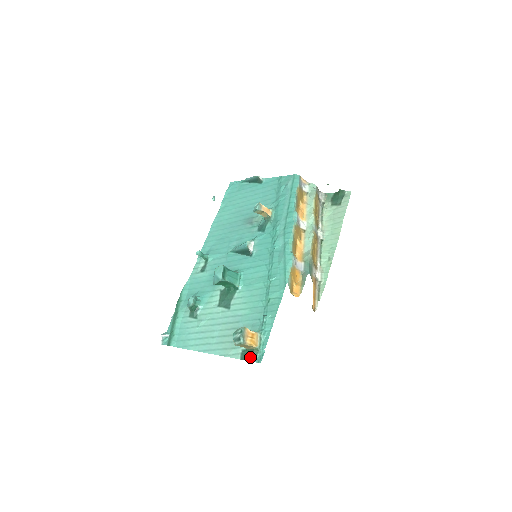
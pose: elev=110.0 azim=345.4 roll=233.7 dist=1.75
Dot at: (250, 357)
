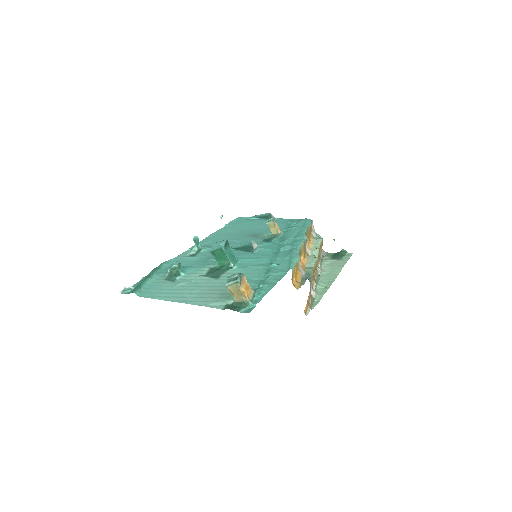
Dot at: (237, 307)
